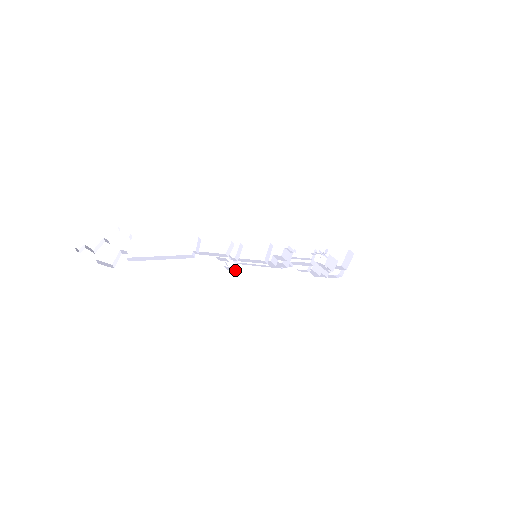
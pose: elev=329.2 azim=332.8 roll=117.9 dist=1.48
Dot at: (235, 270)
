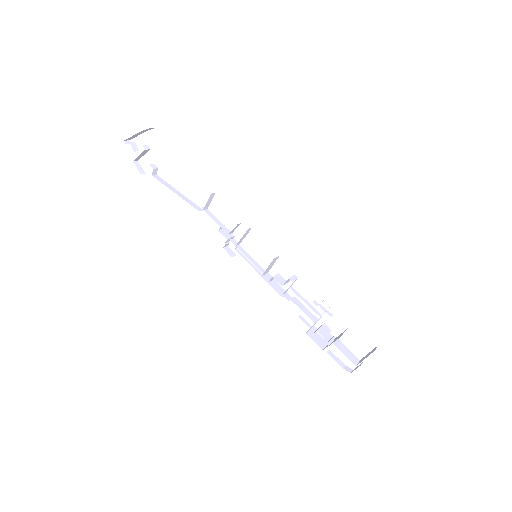
Dot at: (231, 255)
